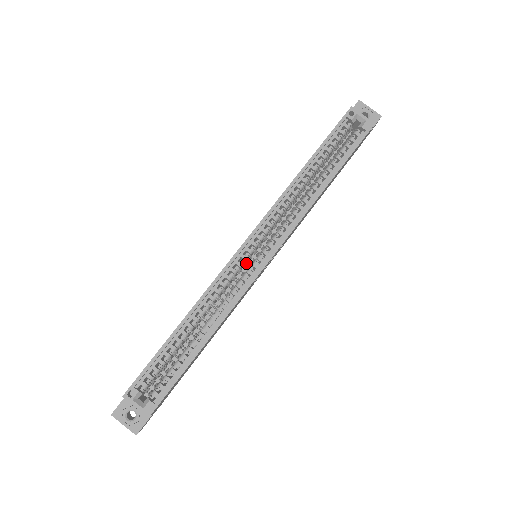
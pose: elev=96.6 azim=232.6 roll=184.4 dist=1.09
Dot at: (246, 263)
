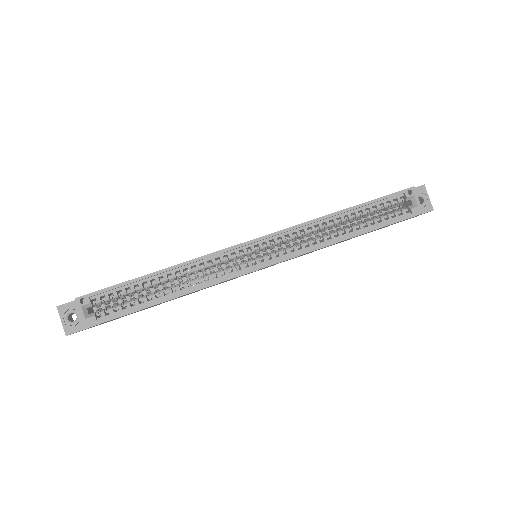
Dot at: occluded
